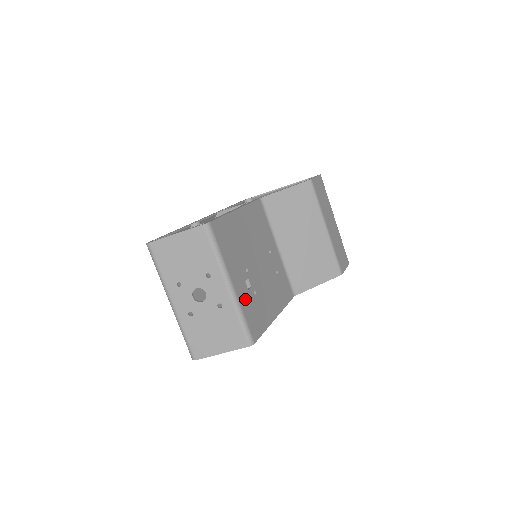
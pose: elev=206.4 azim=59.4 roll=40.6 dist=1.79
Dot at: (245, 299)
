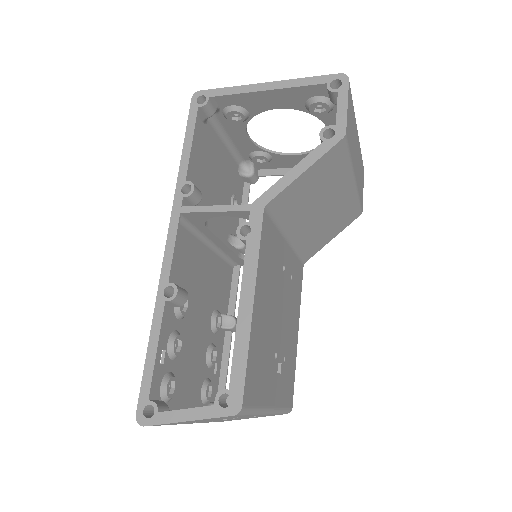
Dot at: (281, 390)
